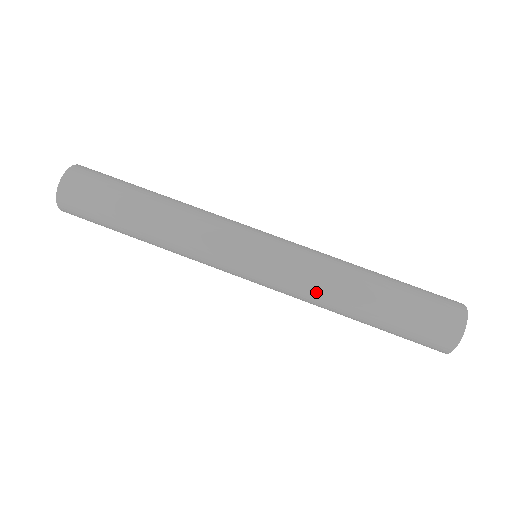
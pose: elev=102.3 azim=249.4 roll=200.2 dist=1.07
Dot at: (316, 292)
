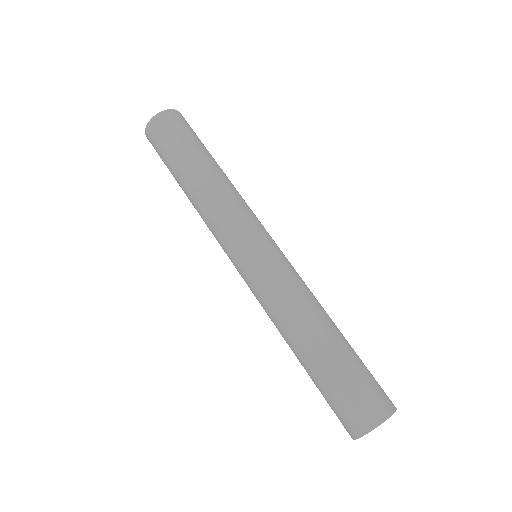
Dot at: (290, 302)
